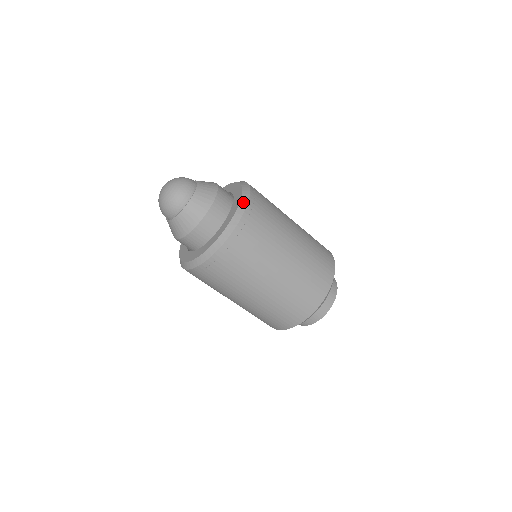
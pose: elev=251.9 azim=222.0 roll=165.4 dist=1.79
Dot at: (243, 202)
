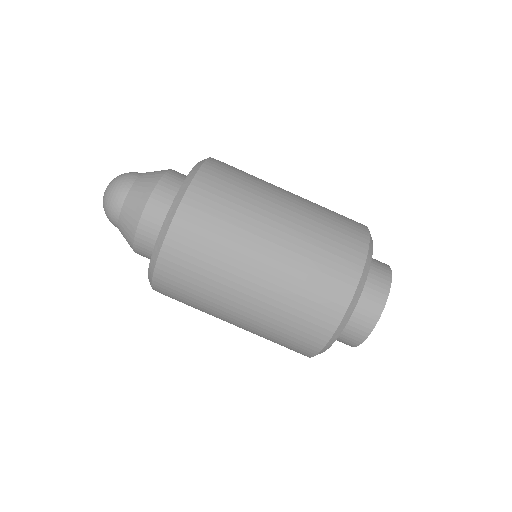
Dot at: occluded
